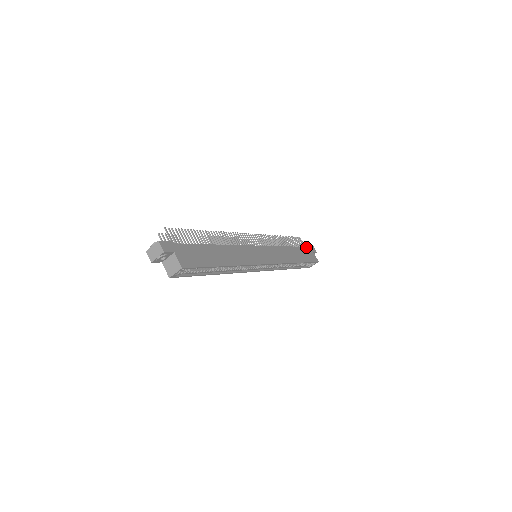
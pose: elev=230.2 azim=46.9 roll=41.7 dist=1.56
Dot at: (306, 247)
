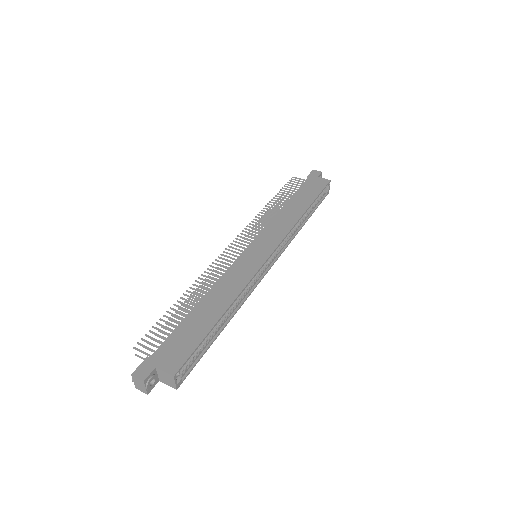
Dot at: (305, 181)
